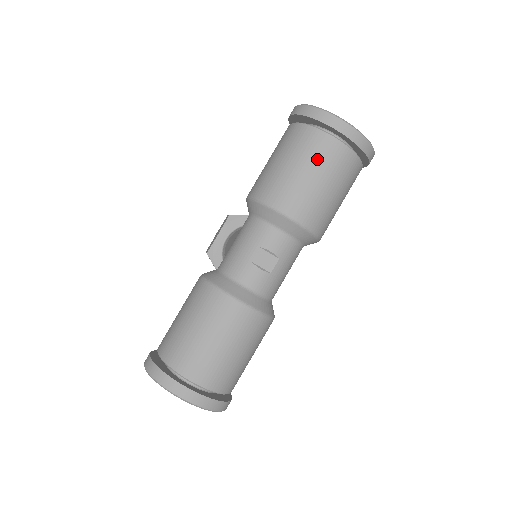
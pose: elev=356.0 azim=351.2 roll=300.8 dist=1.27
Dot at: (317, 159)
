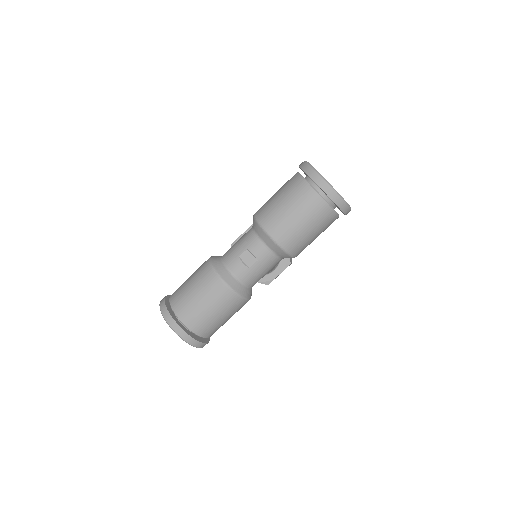
Dot at: (298, 201)
